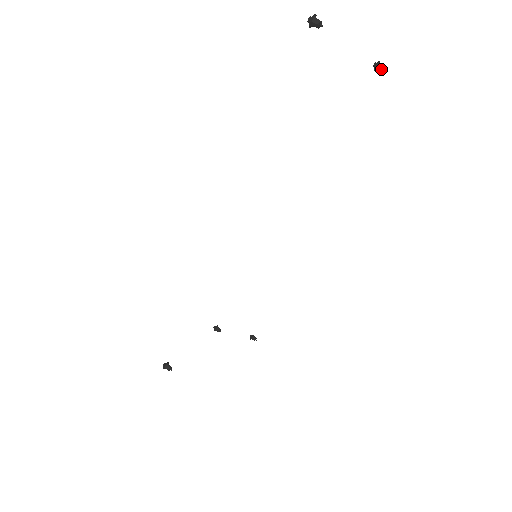
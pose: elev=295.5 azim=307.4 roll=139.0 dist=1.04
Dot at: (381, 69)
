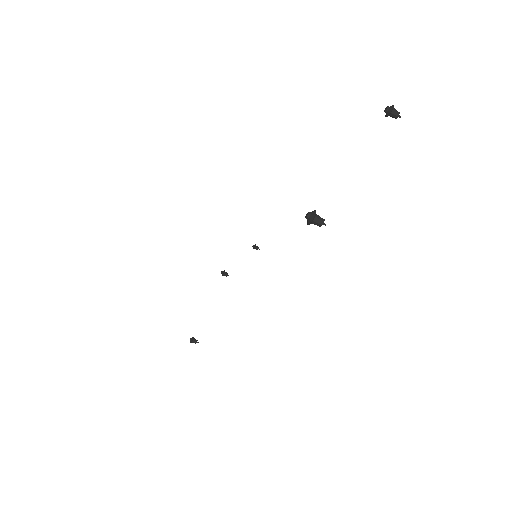
Dot at: (395, 118)
